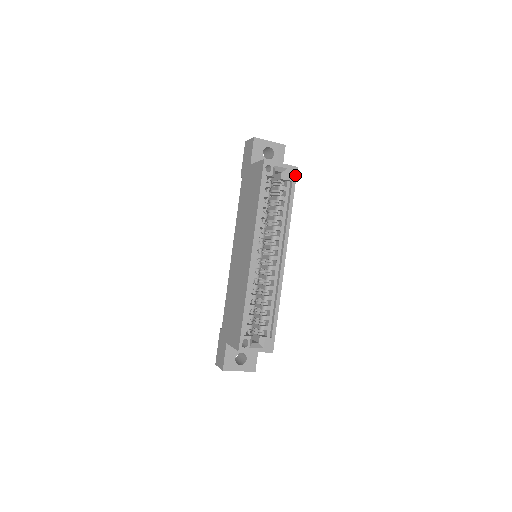
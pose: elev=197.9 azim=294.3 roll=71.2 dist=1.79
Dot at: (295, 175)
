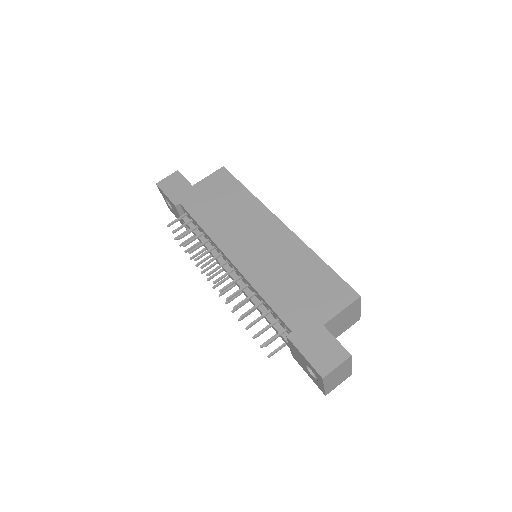
Dot at: occluded
